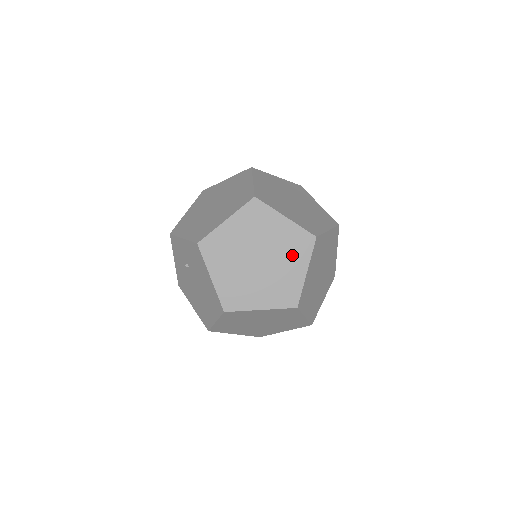
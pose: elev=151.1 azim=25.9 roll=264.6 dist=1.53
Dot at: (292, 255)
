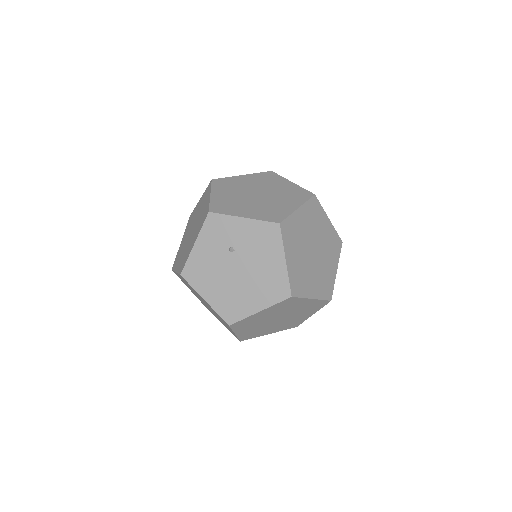
Dot at: (331, 253)
